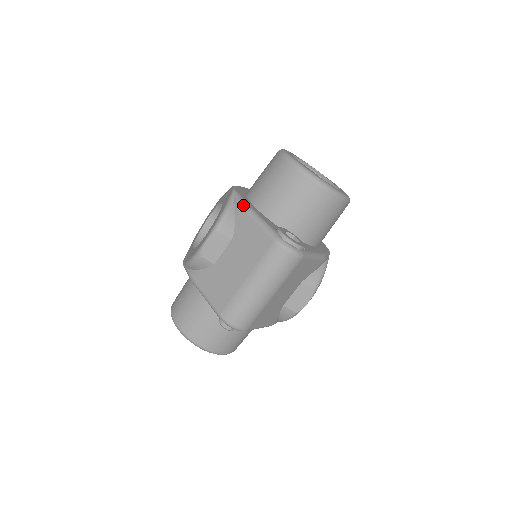
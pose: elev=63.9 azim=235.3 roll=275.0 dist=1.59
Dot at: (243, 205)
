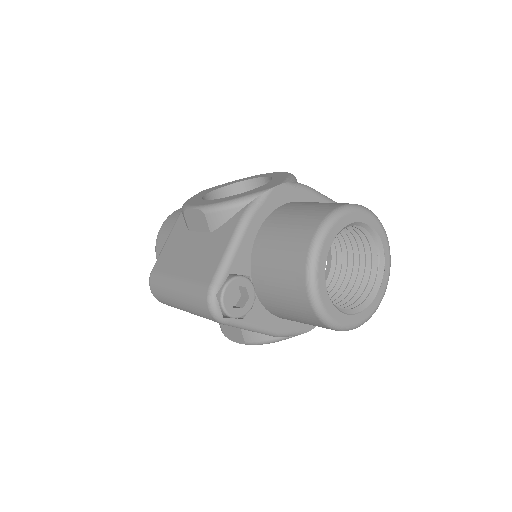
Dot at: (243, 218)
